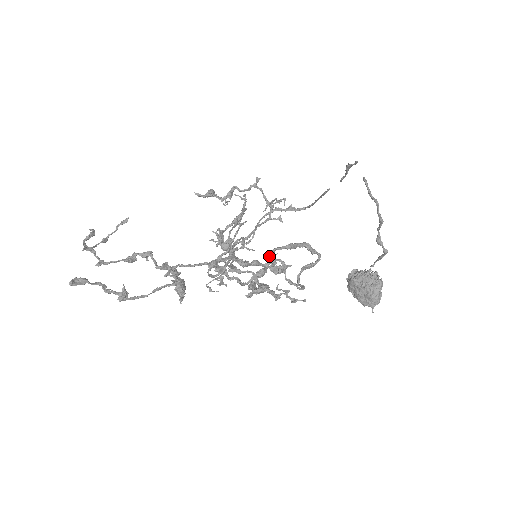
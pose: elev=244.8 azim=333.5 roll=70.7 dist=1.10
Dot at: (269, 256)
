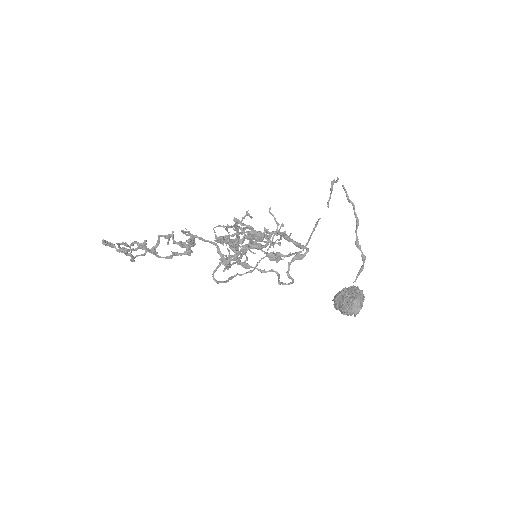
Dot at: occluded
